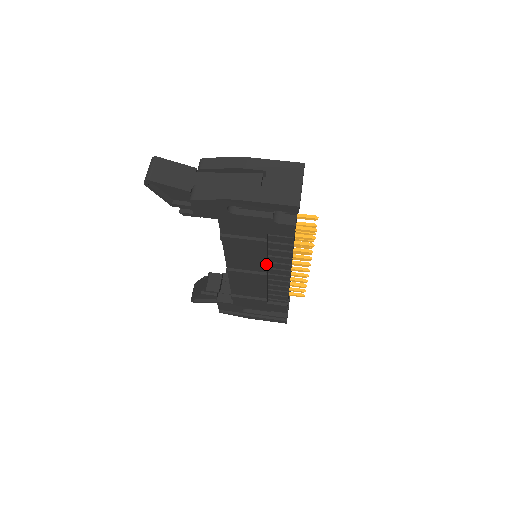
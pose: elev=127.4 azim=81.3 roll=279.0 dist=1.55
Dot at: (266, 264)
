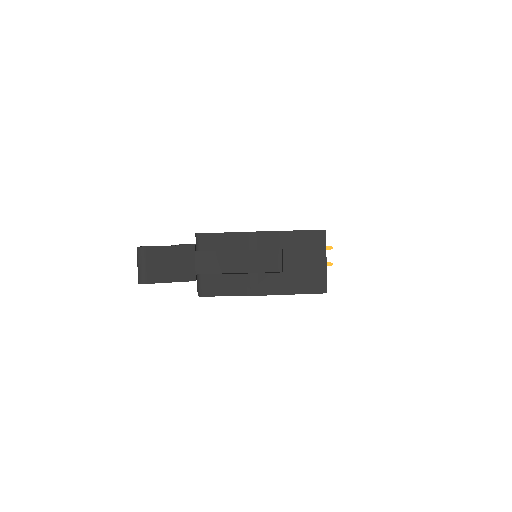
Dot at: occluded
